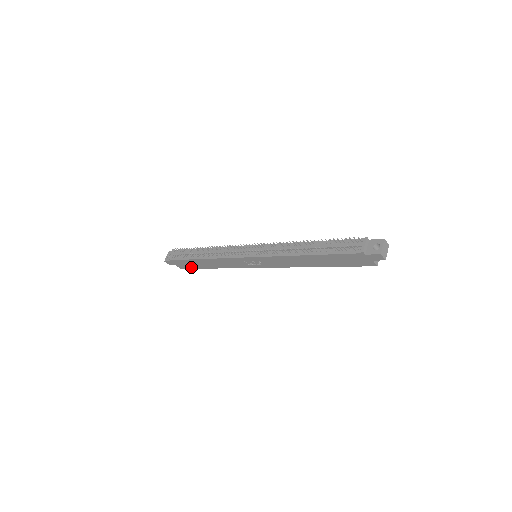
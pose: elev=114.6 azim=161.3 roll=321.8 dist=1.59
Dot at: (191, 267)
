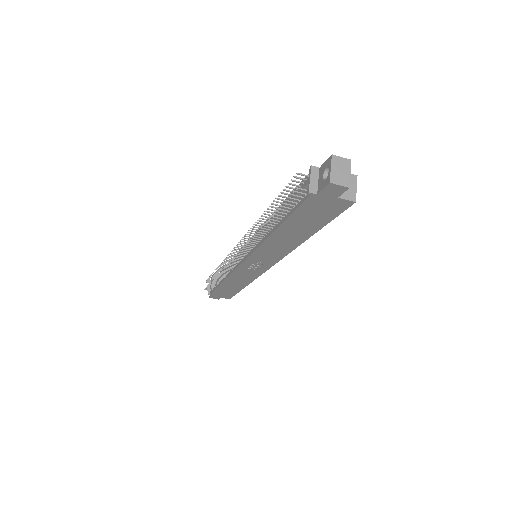
Dot at: (231, 294)
